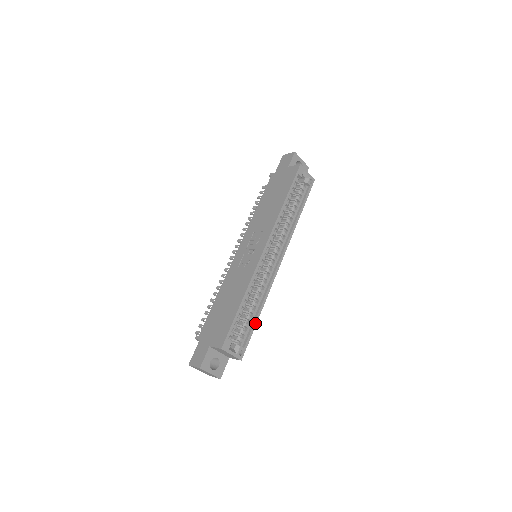
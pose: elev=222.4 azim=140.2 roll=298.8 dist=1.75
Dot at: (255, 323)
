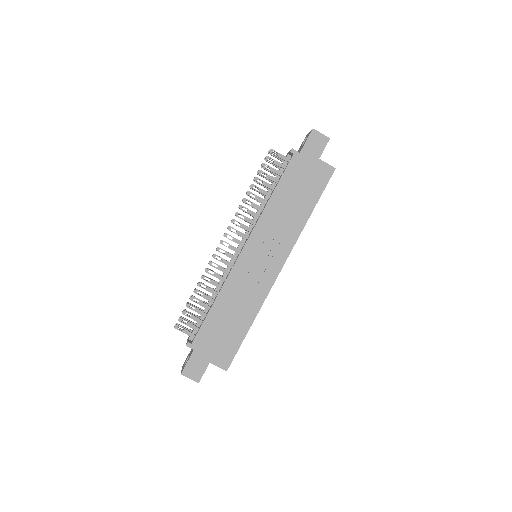
Dot at: occluded
